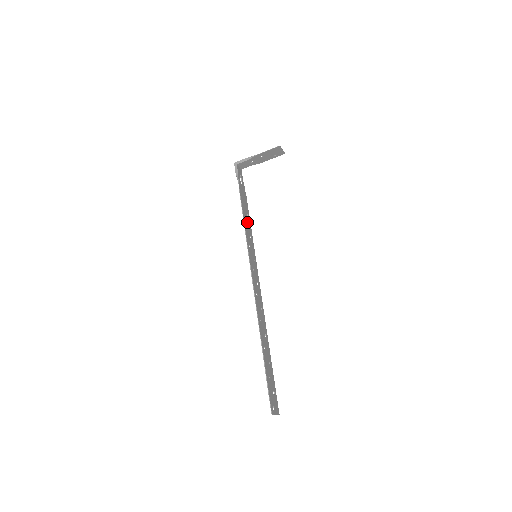
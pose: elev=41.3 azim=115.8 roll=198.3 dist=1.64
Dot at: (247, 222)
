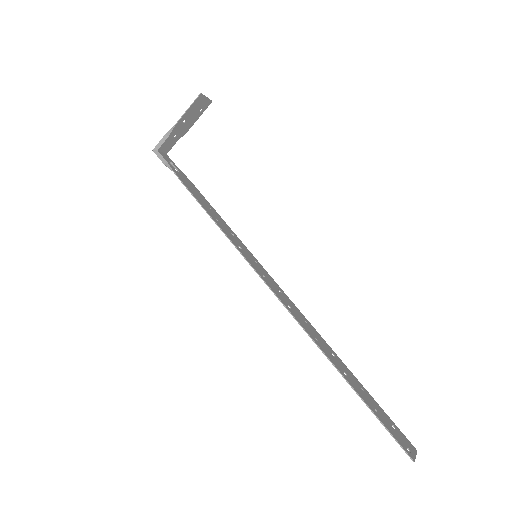
Dot at: (216, 218)
